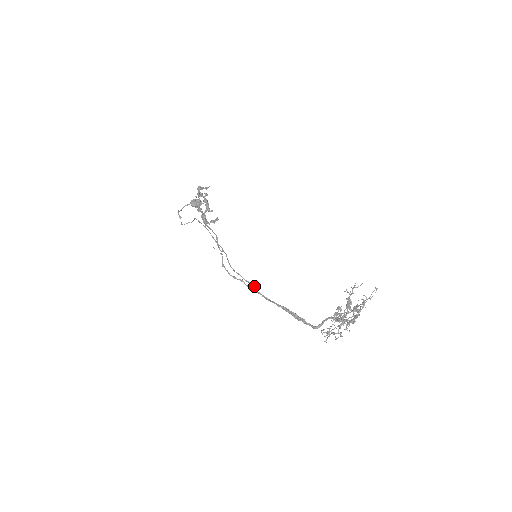
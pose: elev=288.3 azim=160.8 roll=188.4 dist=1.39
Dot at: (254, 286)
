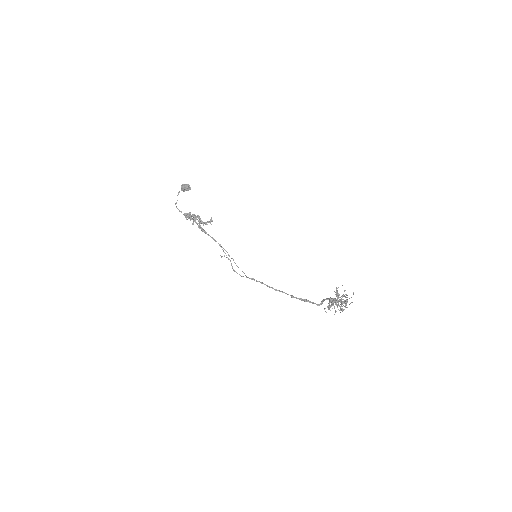
Dot at: (264, 284)
